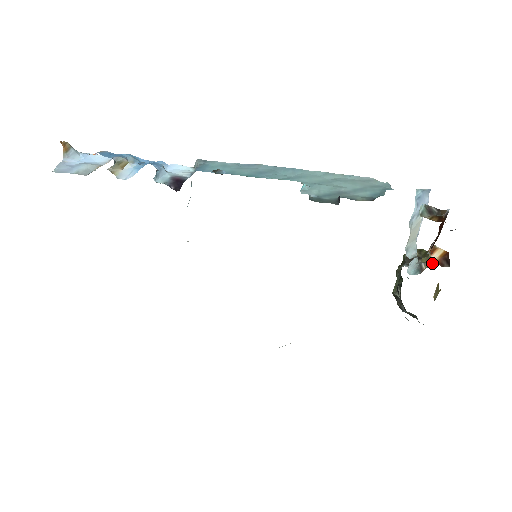
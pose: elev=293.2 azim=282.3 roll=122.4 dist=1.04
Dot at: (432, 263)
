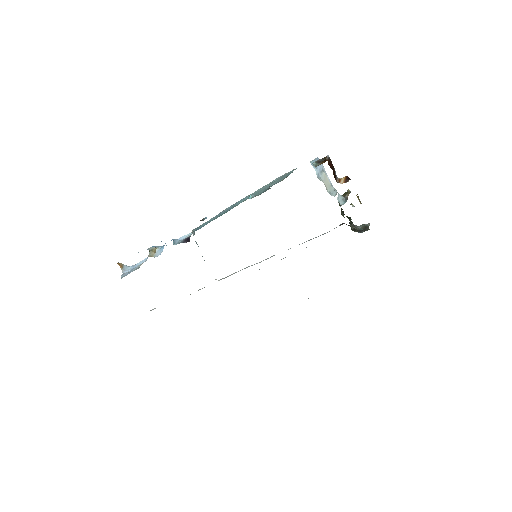
Dot at: occluded
